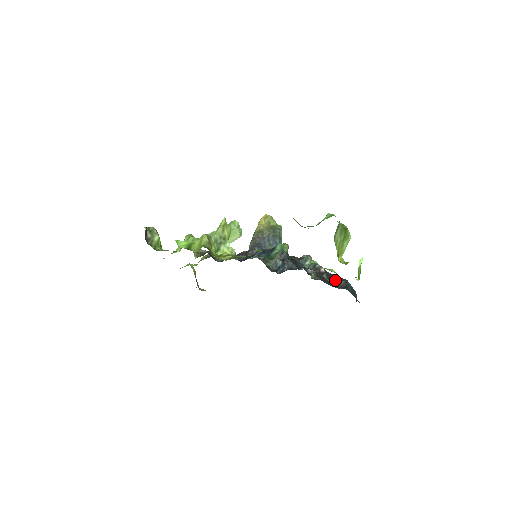
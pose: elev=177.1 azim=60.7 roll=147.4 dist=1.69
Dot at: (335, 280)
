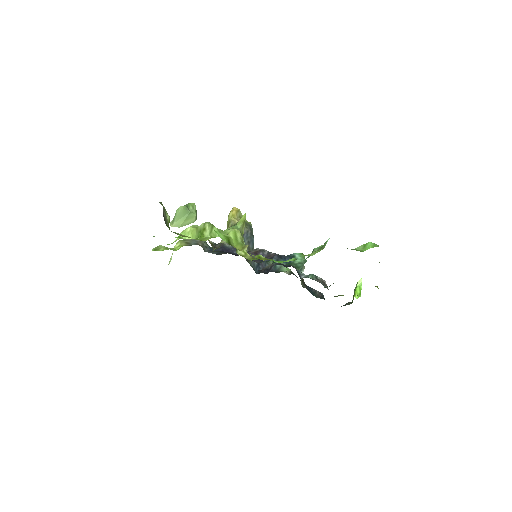
Dot at: (312, 289)
